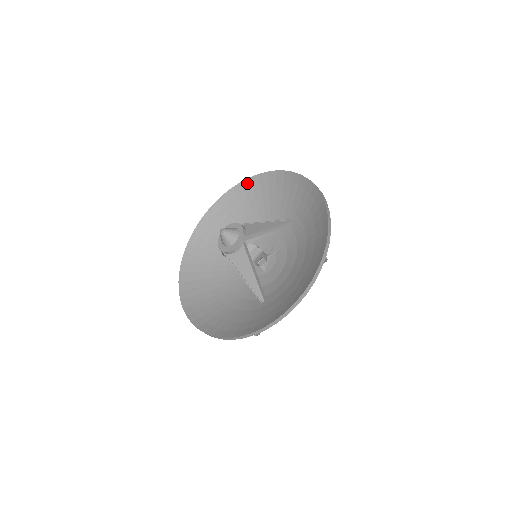
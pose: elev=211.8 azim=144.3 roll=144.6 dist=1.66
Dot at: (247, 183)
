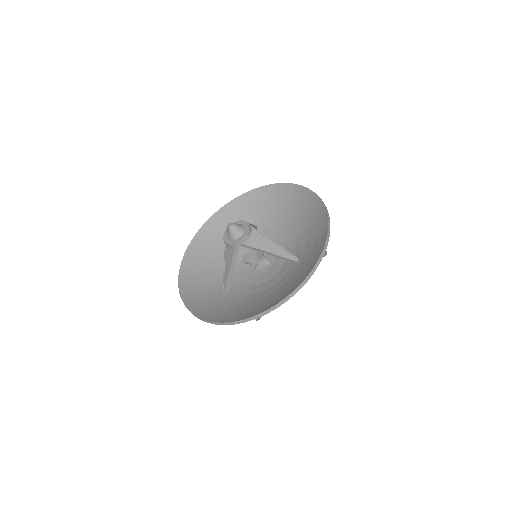
Dot at: (195, 242)
